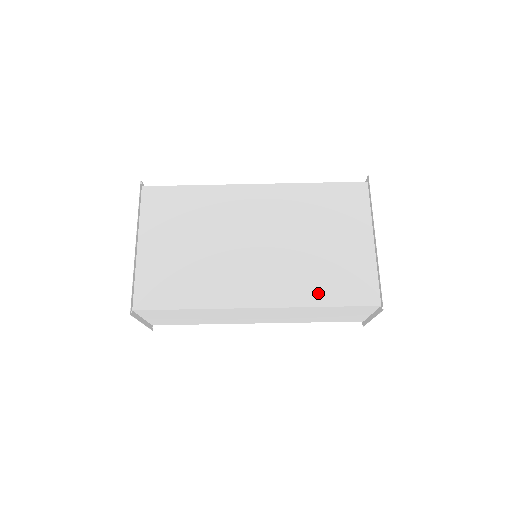
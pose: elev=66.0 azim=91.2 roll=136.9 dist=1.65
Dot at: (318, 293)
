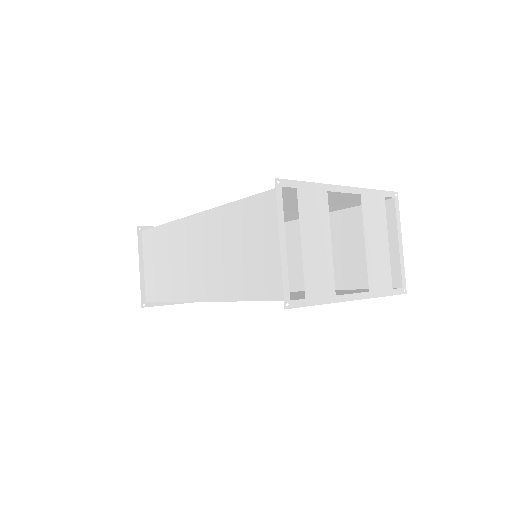
Dot at: occluded
